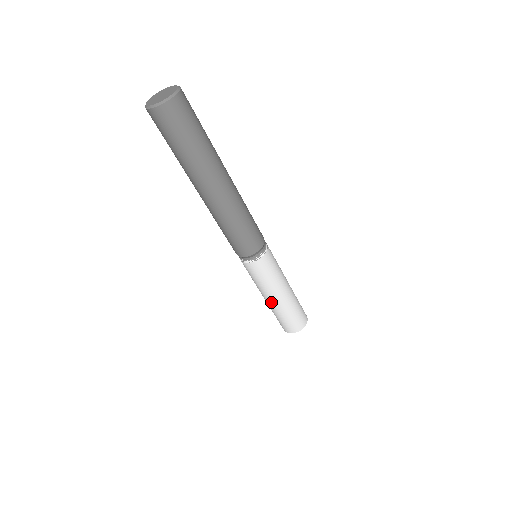
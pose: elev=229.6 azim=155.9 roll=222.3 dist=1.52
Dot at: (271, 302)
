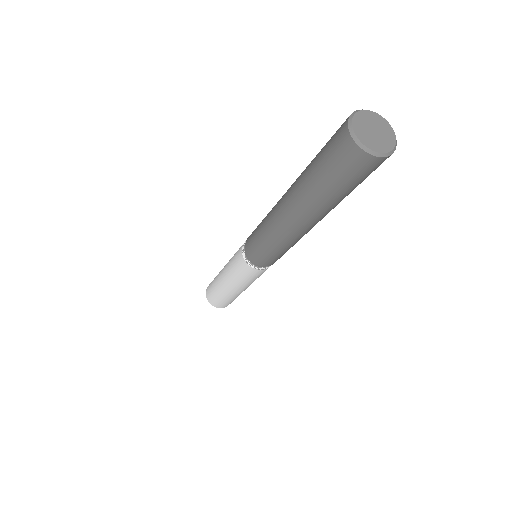
Dot at: (224, 284)
